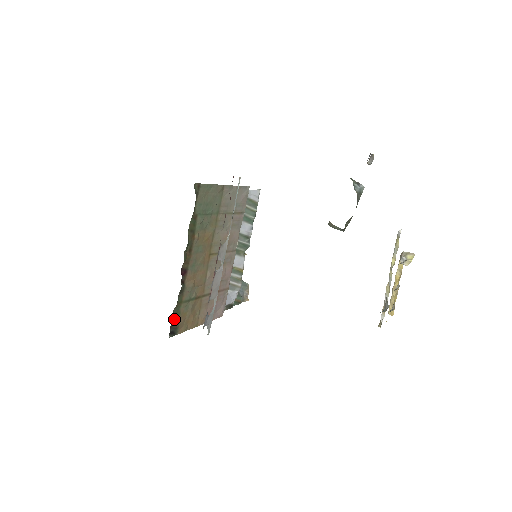
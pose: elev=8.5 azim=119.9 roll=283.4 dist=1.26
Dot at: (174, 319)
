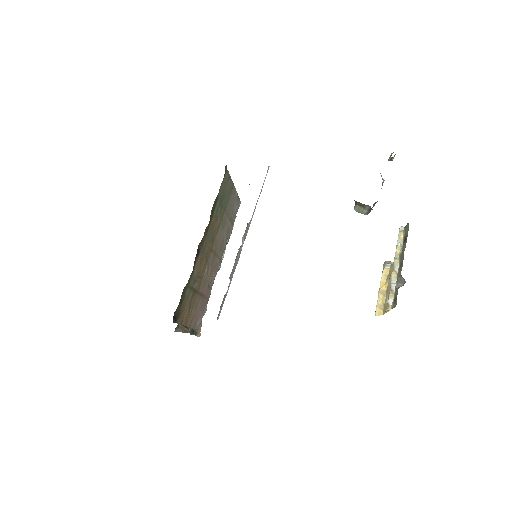
Dot at: (179, 302)
